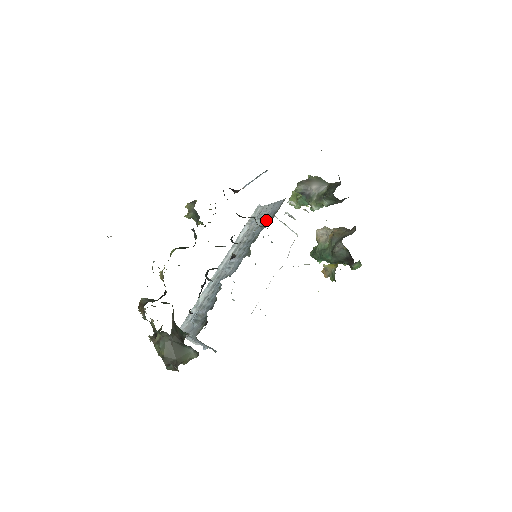
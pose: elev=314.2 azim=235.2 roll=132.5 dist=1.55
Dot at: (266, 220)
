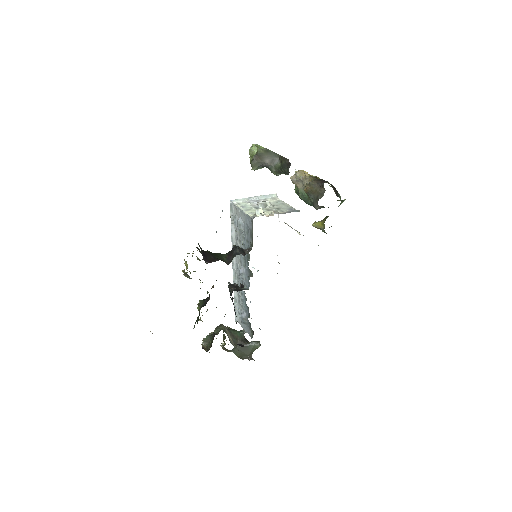
Dot at: (247, 235)
